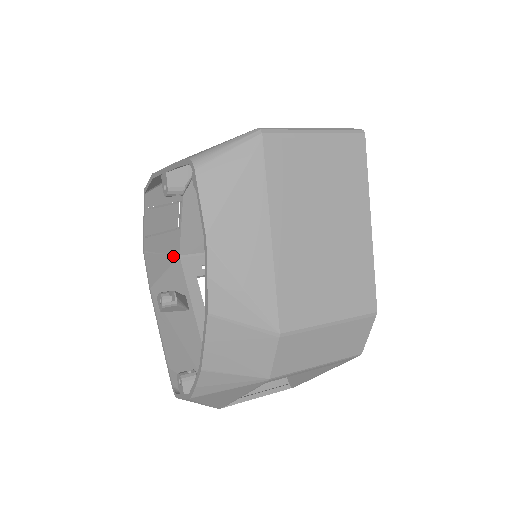
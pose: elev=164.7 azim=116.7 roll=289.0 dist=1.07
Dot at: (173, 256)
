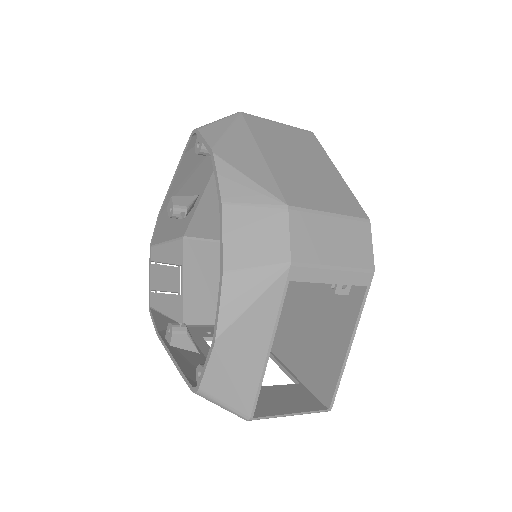
Dot at: occluded
